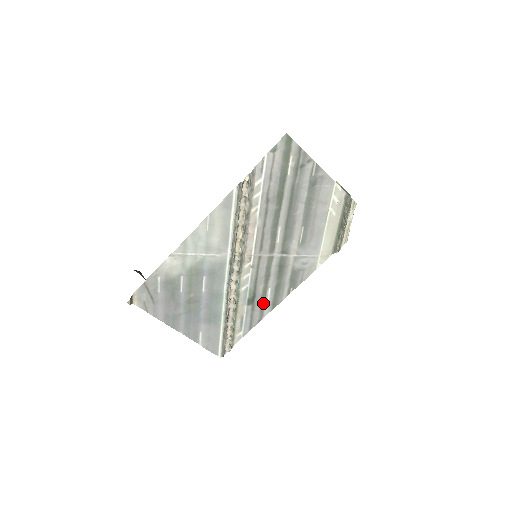
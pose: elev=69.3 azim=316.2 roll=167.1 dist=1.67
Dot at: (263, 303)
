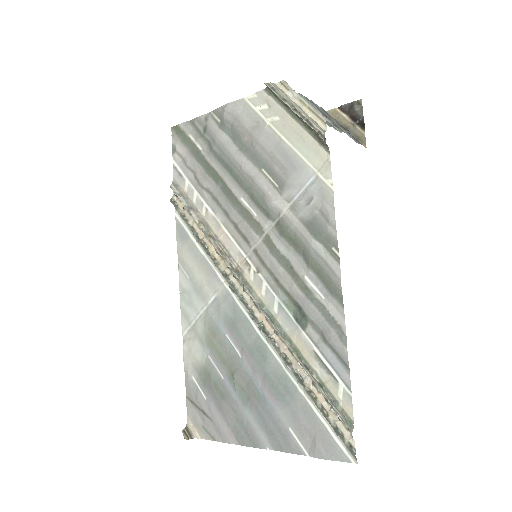
Dot at: (321, 307)
